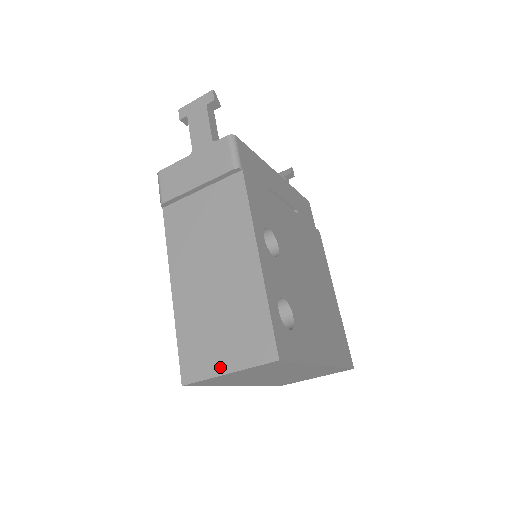
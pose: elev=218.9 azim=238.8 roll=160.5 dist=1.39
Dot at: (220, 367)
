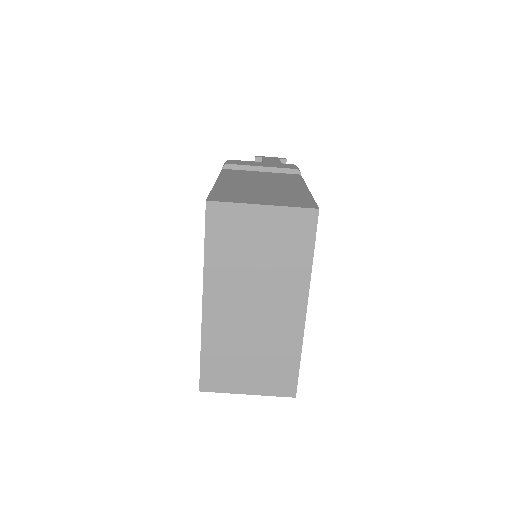
Dot at: (255, 202)
